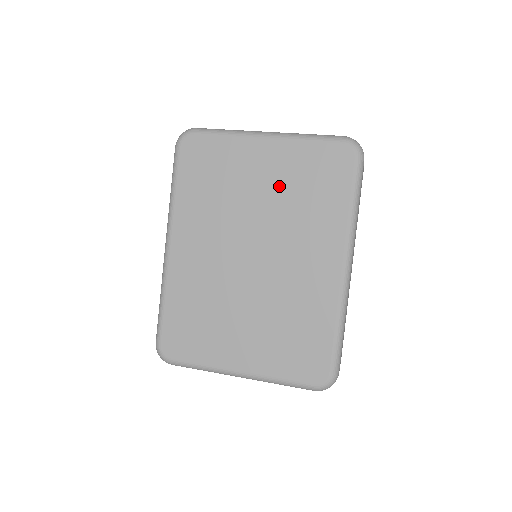
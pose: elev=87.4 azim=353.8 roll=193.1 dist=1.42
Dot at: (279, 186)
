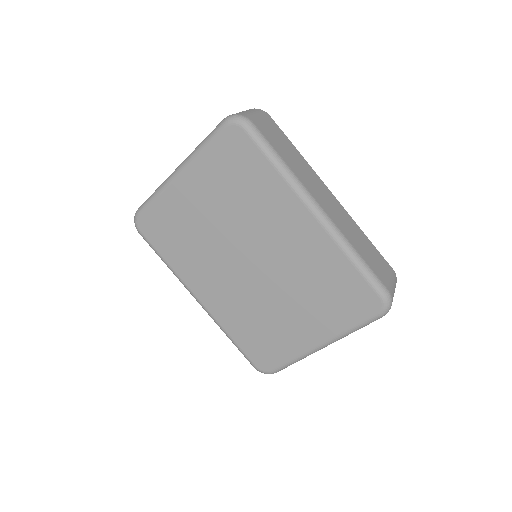
Dot at: (218, 199)
